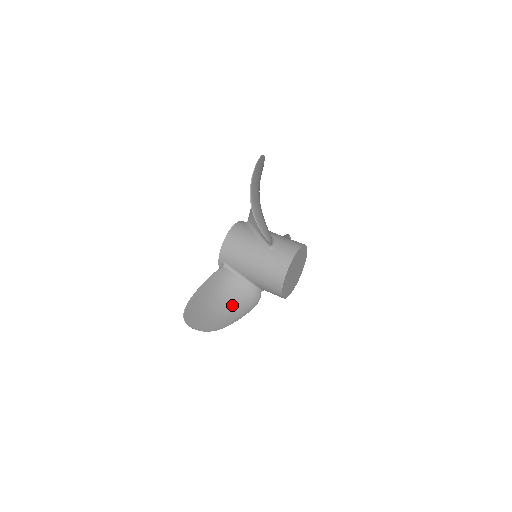
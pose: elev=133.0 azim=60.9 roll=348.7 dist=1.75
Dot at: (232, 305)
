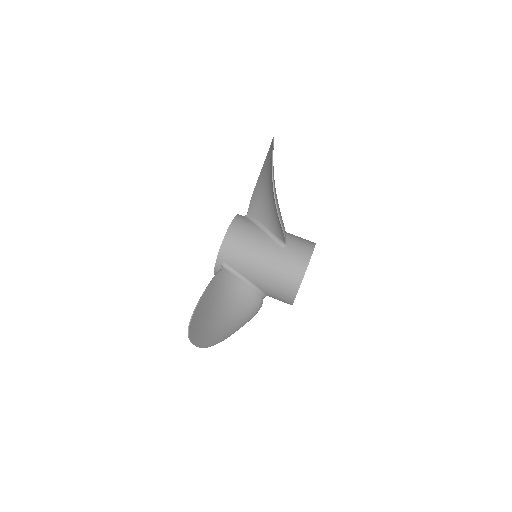
Dot at: (233, 314)
